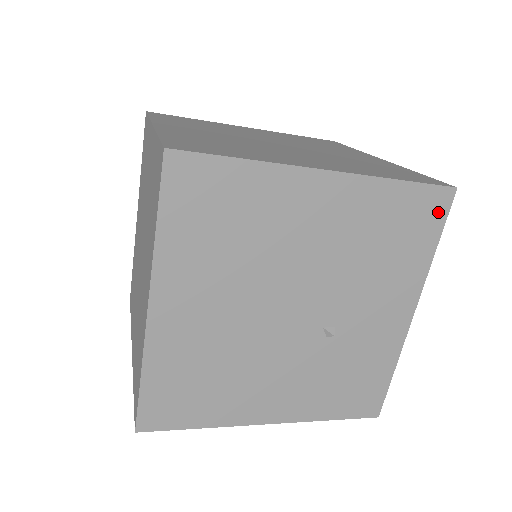
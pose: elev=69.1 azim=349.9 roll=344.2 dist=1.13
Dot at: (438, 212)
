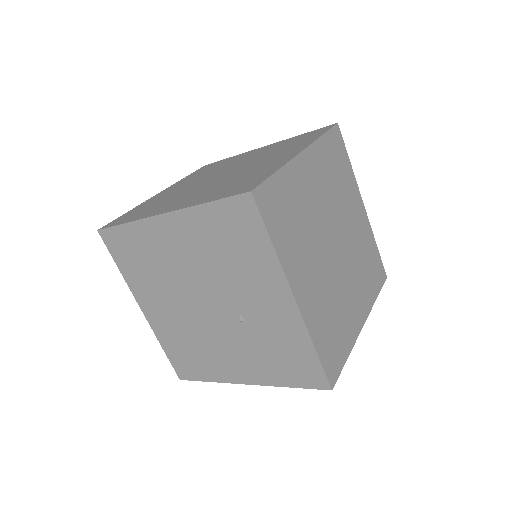
Dot at: (251, 215)
